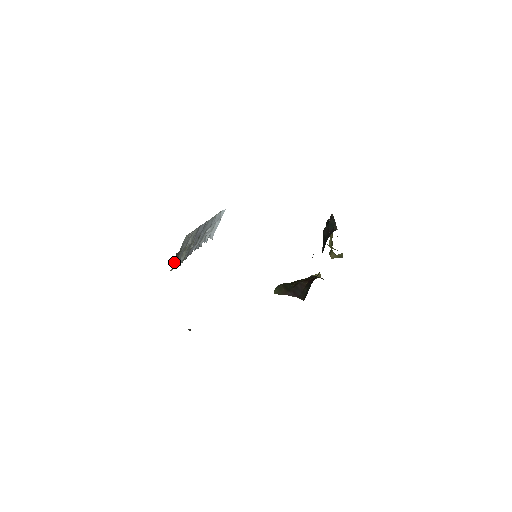
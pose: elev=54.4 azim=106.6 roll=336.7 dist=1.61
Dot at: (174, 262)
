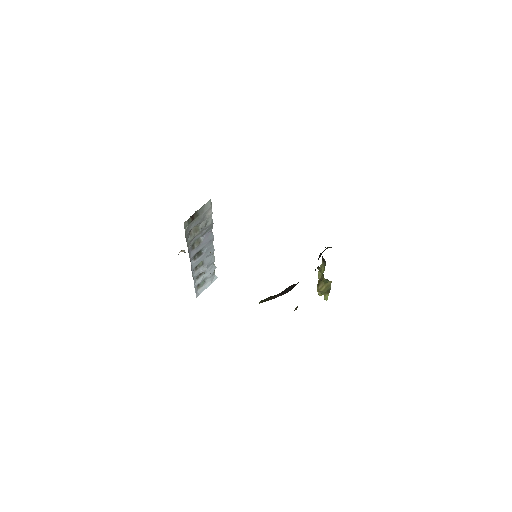
Dot at: (189, 220)
